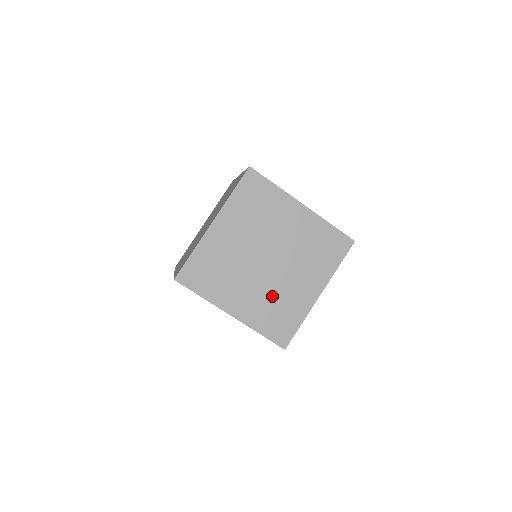
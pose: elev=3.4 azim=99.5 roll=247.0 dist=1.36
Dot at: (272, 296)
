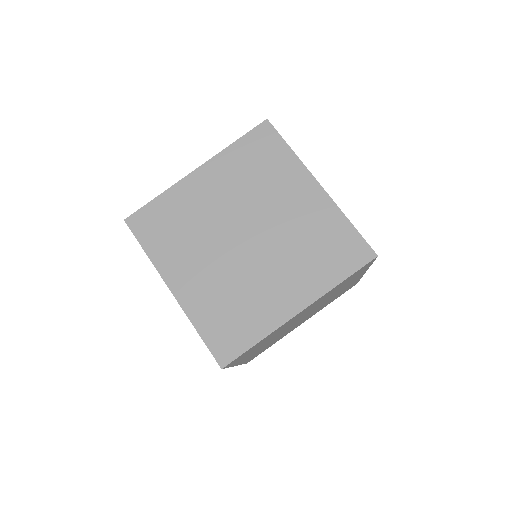
Dot at: (233, 287)
